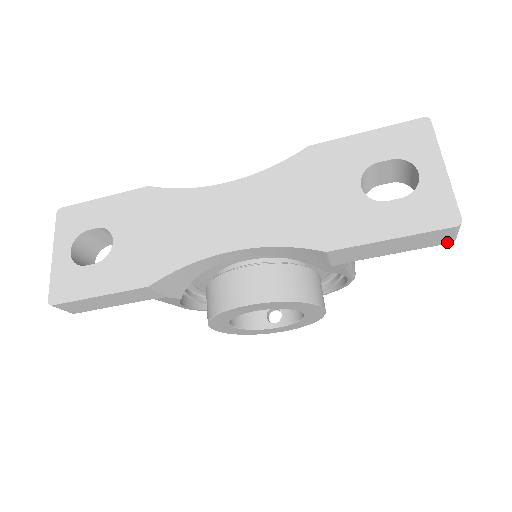
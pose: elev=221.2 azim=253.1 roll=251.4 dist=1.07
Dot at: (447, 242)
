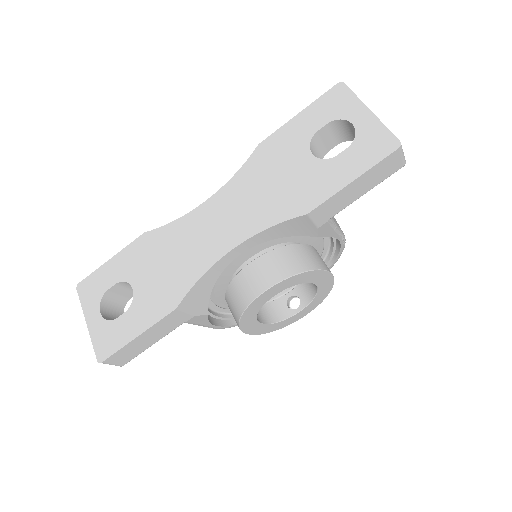
Dot at: (400, 167)
